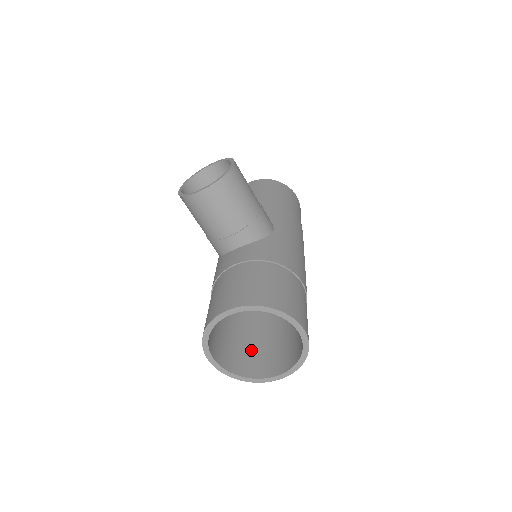
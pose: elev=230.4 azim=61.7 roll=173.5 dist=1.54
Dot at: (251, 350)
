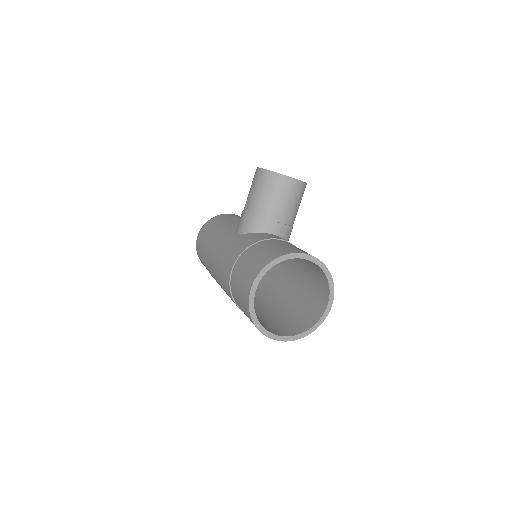
Dot at: occluded
